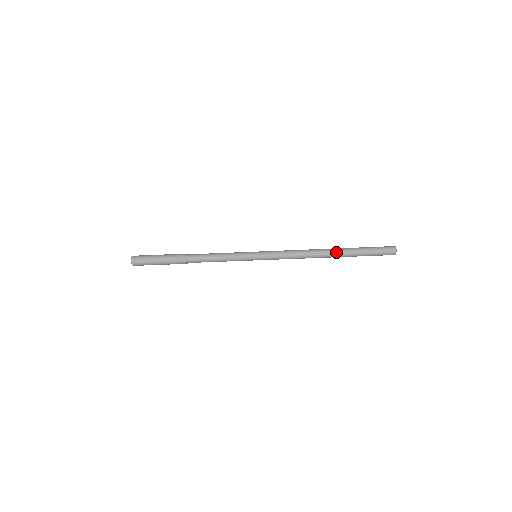
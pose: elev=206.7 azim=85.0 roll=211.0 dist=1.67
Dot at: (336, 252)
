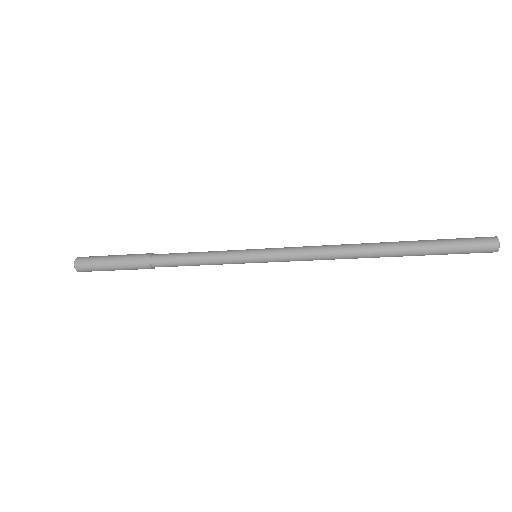
Dot at: (388, 254)
